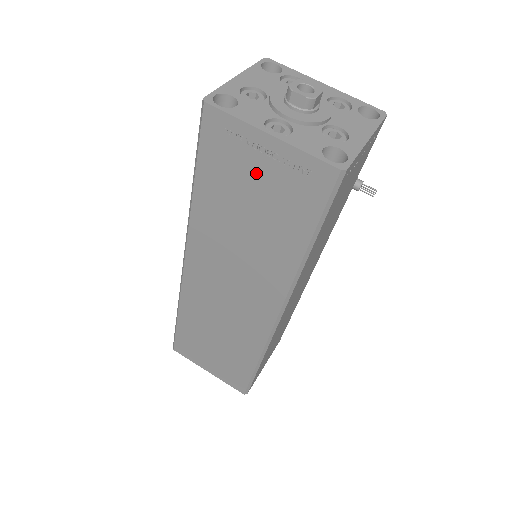
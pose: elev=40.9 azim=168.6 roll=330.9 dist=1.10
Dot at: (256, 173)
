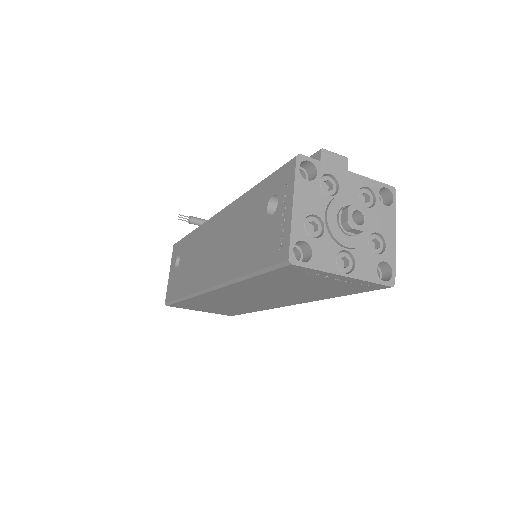
Dot at: (318, 282)
